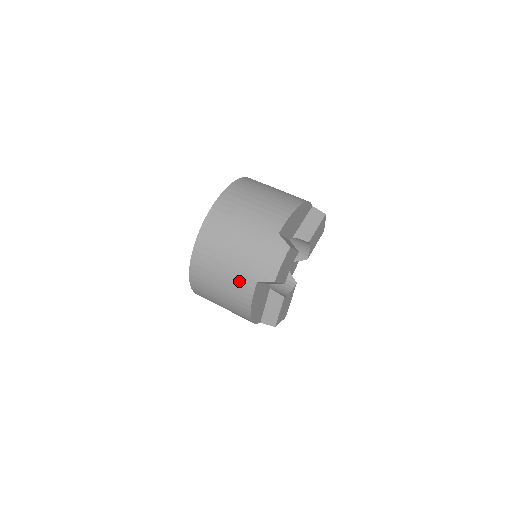
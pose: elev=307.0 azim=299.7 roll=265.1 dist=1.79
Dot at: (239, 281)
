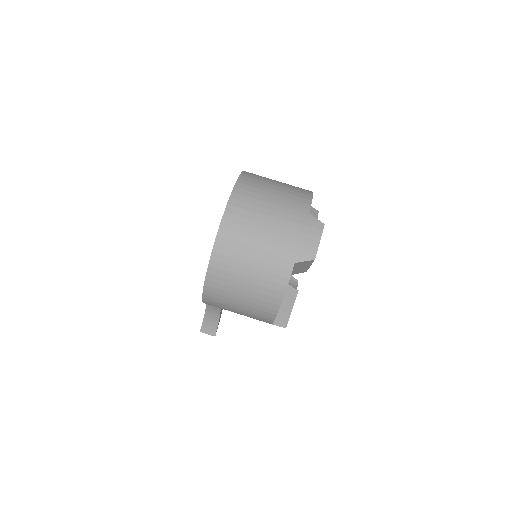
Dot at: (273, 265)
